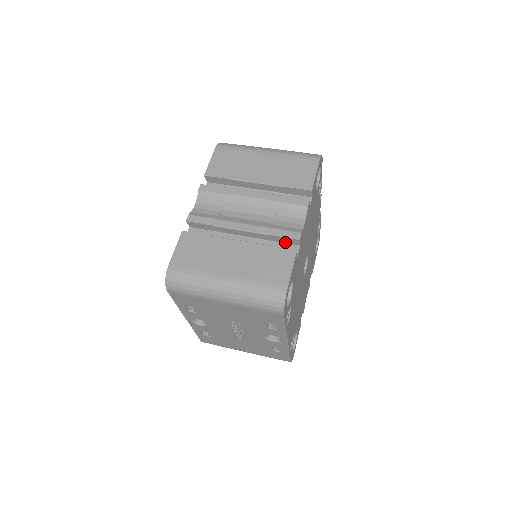
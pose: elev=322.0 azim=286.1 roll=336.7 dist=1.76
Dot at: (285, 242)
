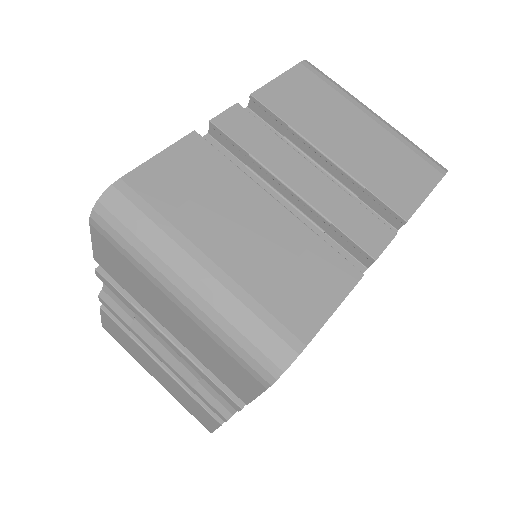
Dot at: occluded
